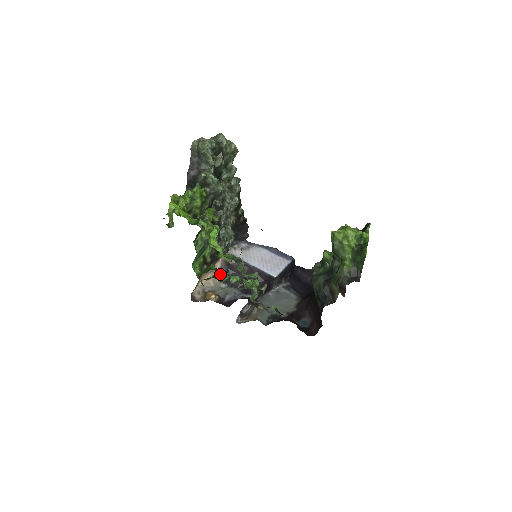
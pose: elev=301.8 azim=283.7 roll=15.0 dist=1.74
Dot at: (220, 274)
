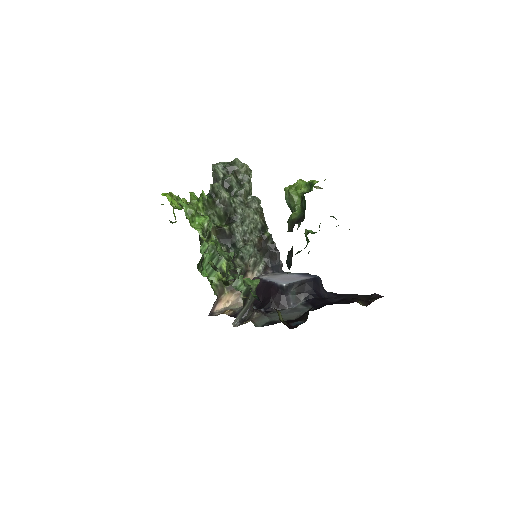
Dot at: (217, 271)
